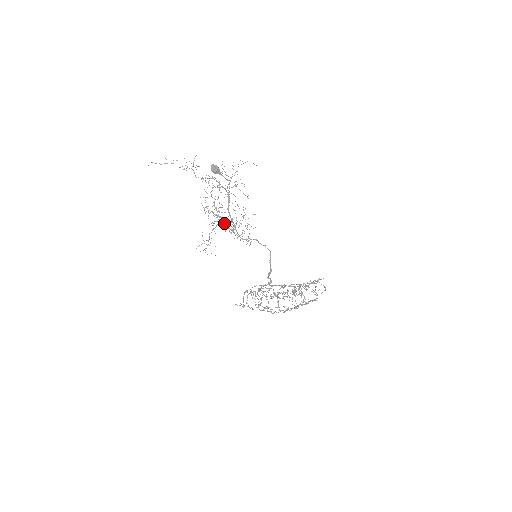
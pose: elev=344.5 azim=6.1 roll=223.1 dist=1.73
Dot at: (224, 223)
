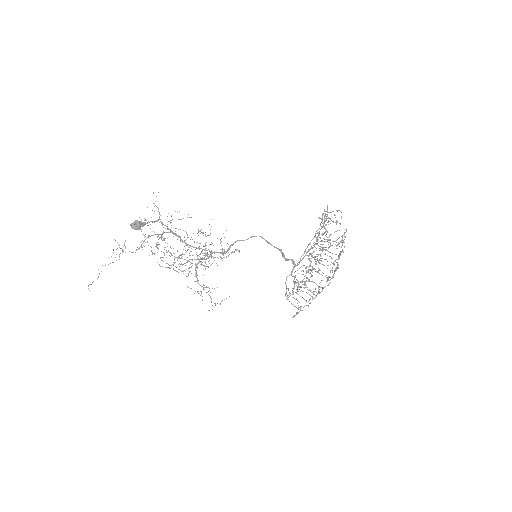
Dot at: occluded
